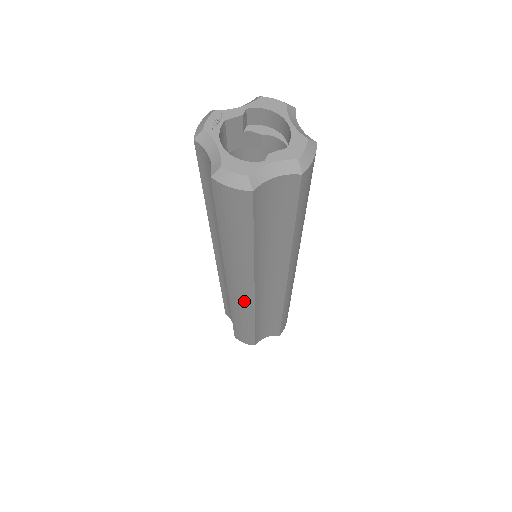
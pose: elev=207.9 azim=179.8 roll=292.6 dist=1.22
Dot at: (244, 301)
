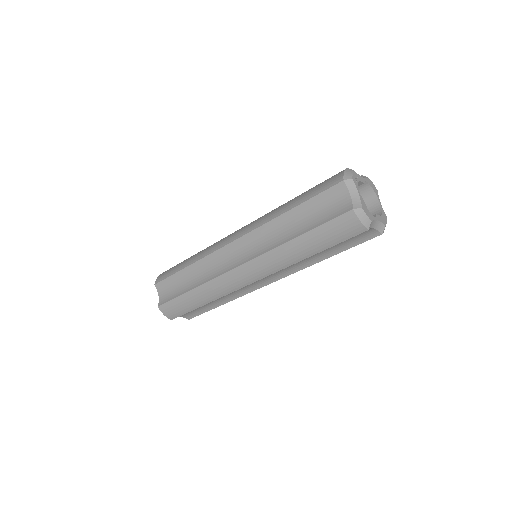
Dot at: (236, 283)
